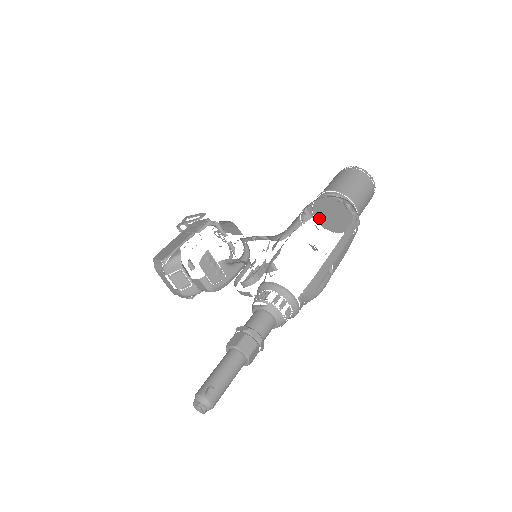
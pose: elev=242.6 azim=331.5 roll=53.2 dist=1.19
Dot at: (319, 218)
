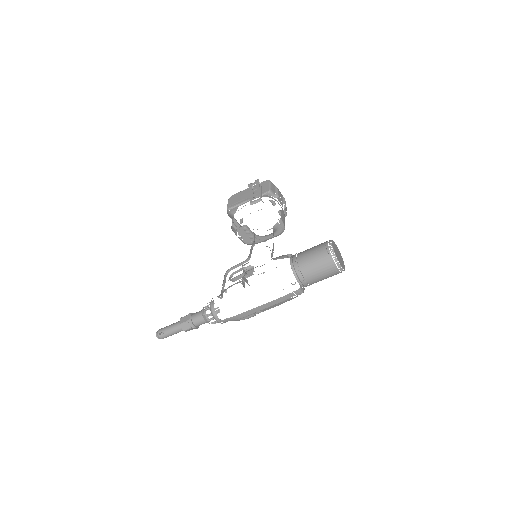
Dot at: occluded
